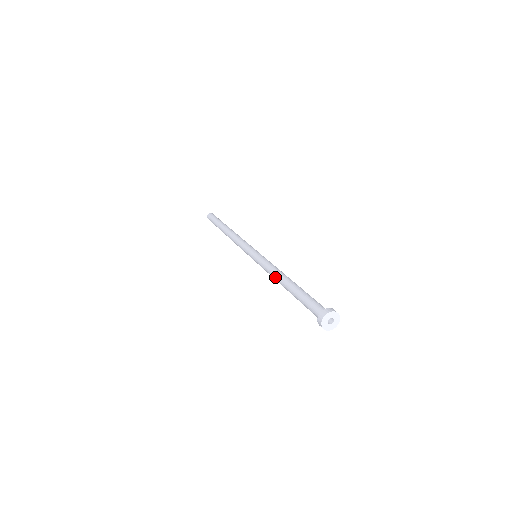
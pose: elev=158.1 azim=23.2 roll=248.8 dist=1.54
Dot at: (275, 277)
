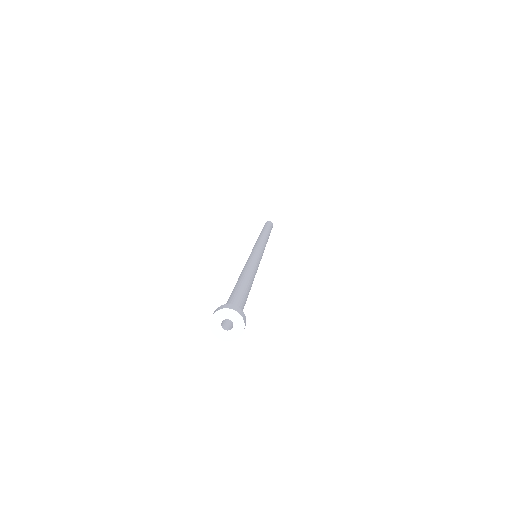
Dot at: (245, 268)
